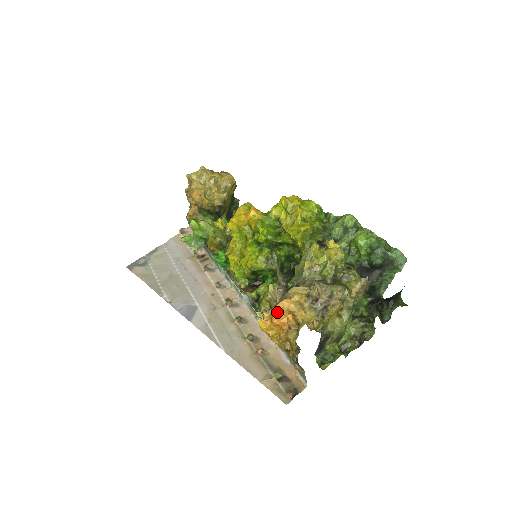
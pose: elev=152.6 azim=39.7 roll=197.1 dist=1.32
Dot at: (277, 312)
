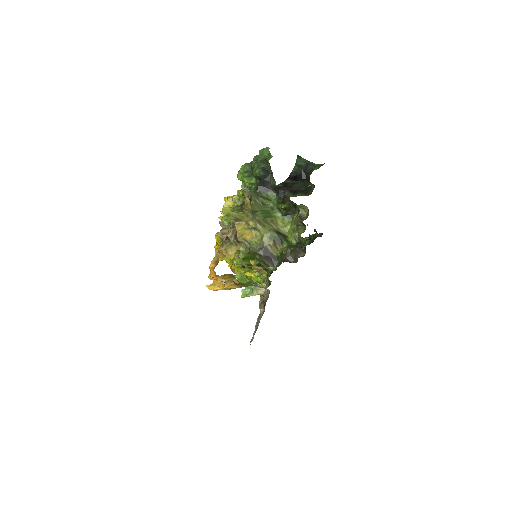
Dot at: (210, 271)
